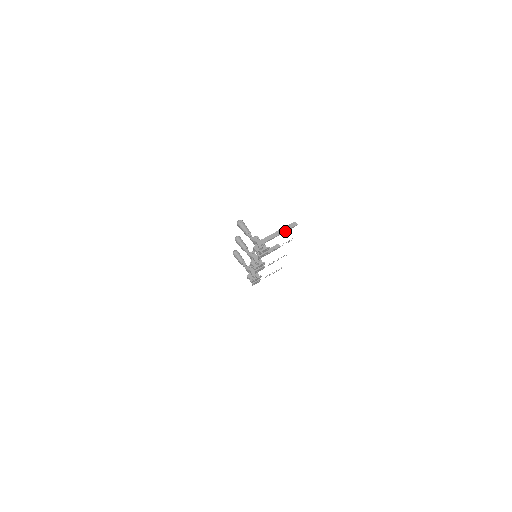
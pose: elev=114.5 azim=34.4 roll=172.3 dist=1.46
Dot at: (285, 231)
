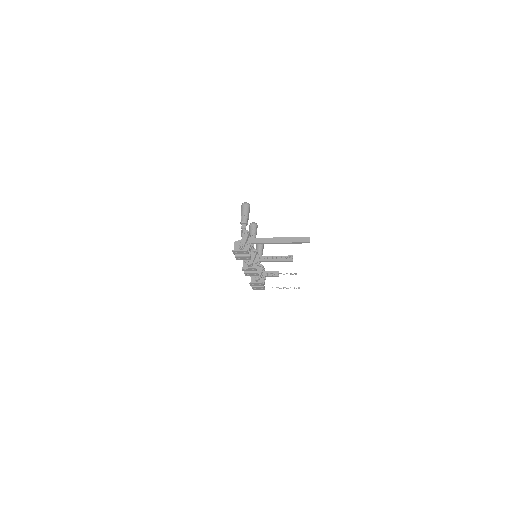
Dot at: (288, 242)
